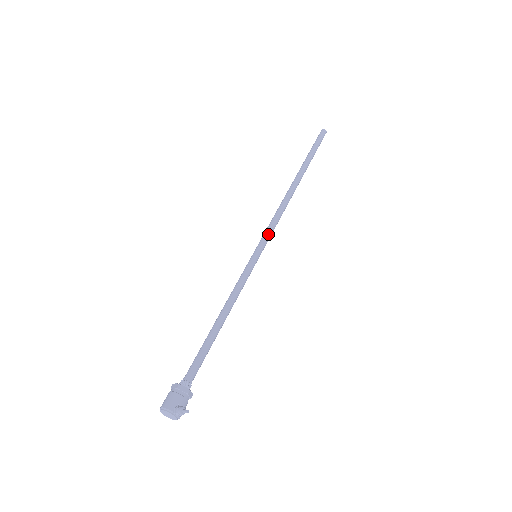
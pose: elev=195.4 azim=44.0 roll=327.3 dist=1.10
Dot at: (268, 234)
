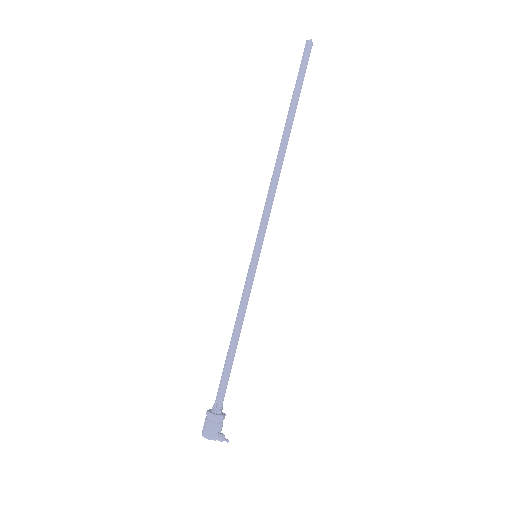
Dot at: (265, 227)
